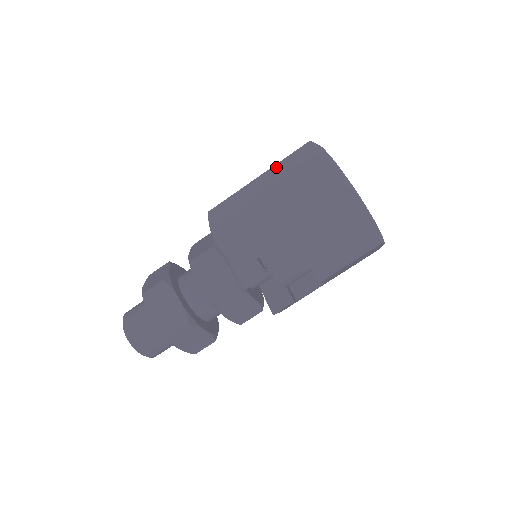
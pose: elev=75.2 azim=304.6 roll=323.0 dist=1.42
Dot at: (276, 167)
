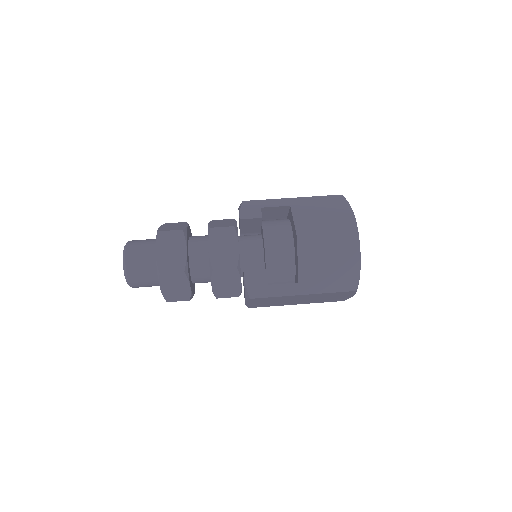
Dot at: occluded
